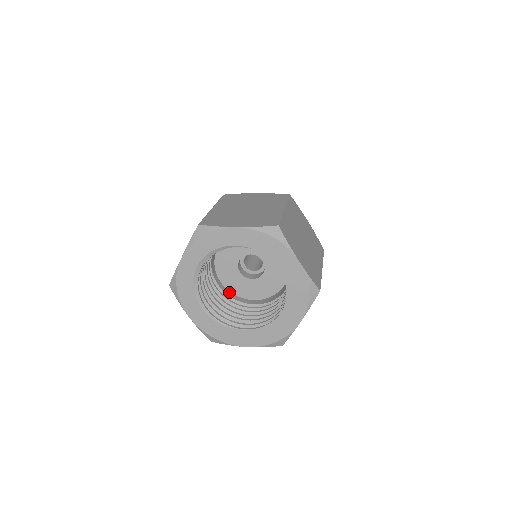
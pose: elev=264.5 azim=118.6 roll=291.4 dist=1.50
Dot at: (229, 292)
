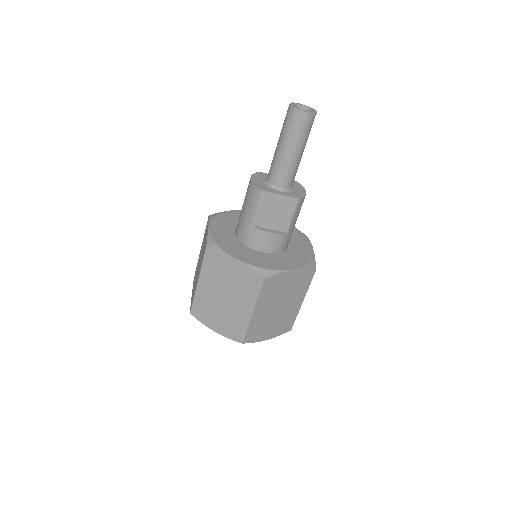
Dot at: occluded
